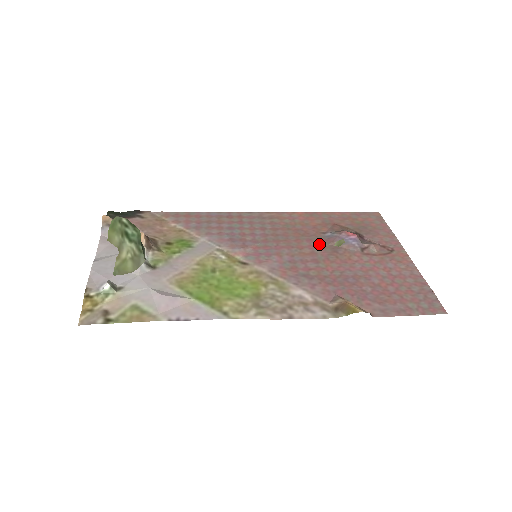
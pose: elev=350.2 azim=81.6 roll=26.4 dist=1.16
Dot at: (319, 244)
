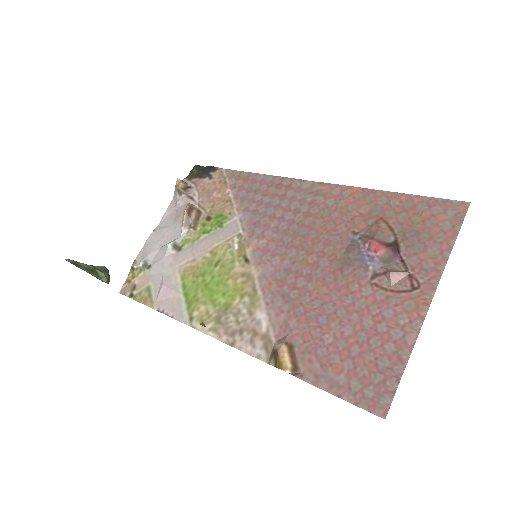
Dot at: (332, 252)
